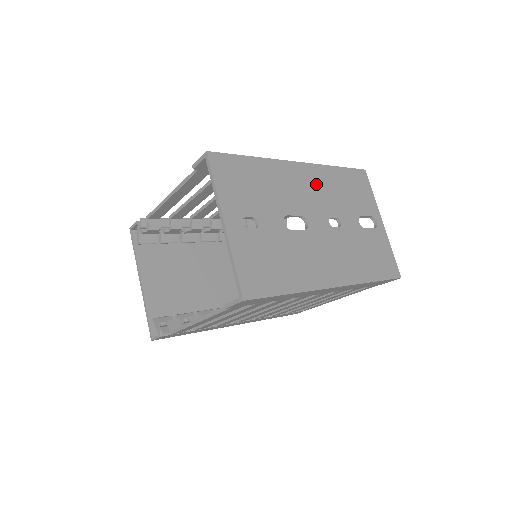
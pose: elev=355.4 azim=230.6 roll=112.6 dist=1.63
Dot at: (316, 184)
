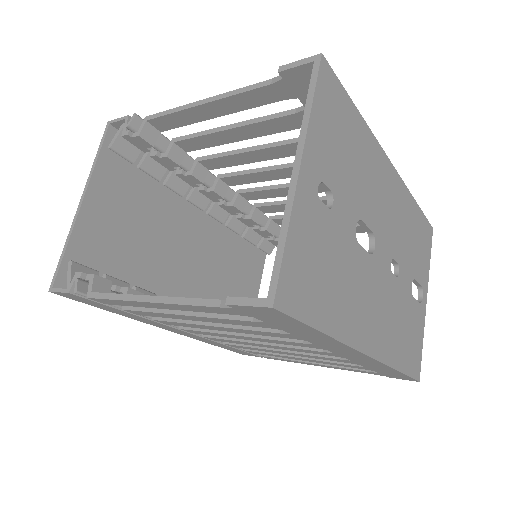
Dot at: (396, 206)
